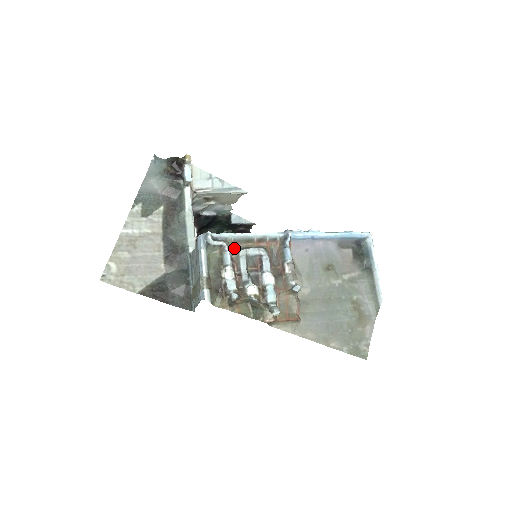
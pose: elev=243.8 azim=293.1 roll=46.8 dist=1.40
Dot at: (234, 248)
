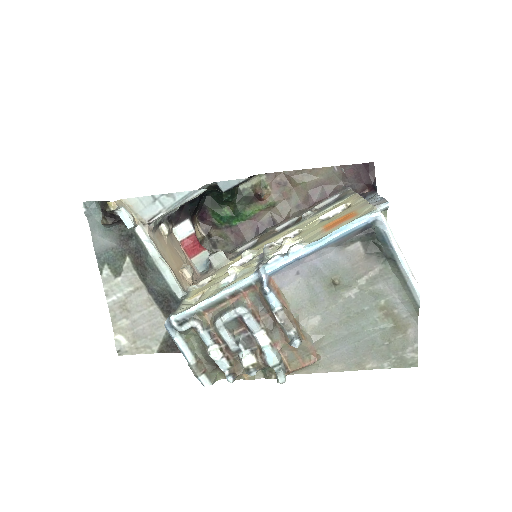
Dot at: (208, 318)
